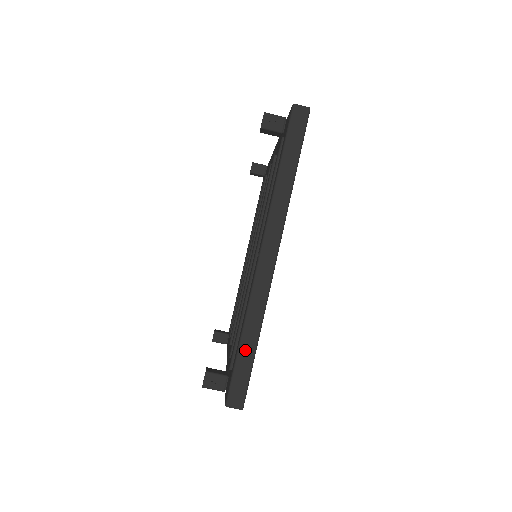
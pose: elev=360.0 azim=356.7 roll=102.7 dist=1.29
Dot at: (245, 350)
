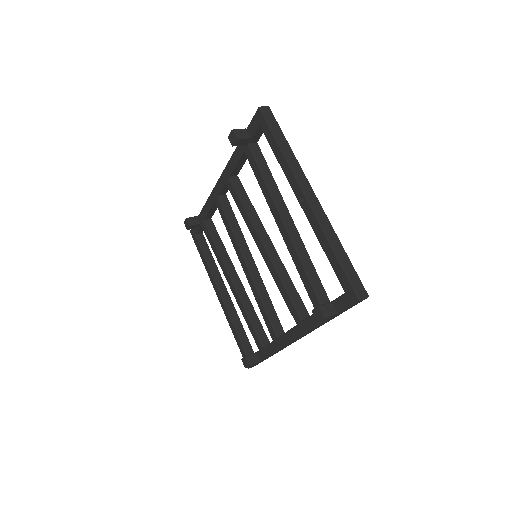
Dot at: (342, 258)
